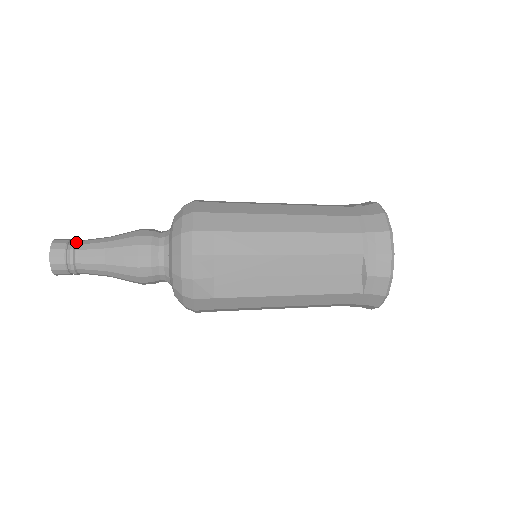
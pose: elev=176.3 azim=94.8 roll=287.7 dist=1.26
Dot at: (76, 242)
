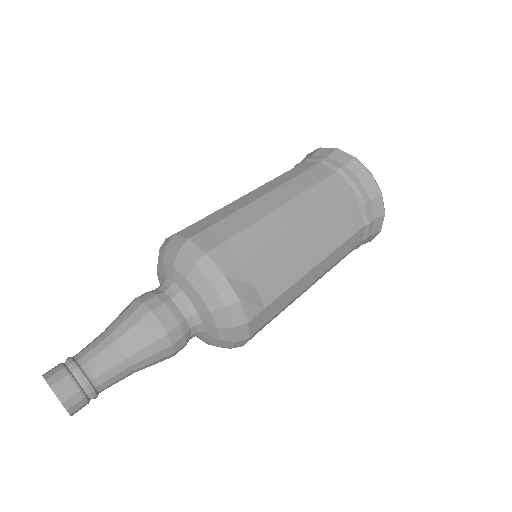
Dot at: (73, 359)
